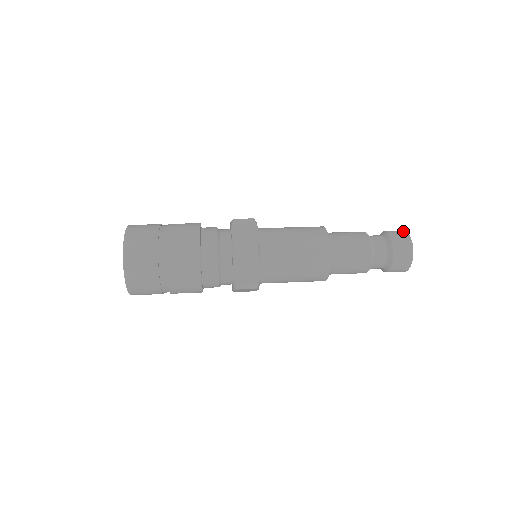
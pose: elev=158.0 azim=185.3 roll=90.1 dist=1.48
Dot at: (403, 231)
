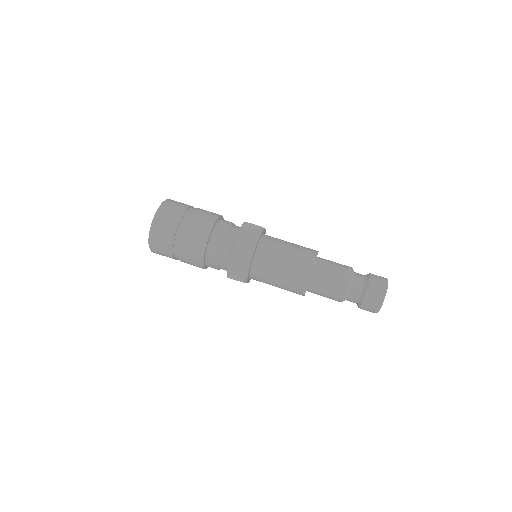
Dot at: (385, 279)
